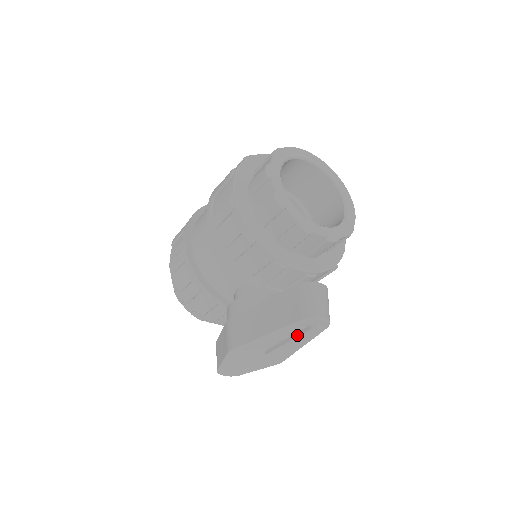
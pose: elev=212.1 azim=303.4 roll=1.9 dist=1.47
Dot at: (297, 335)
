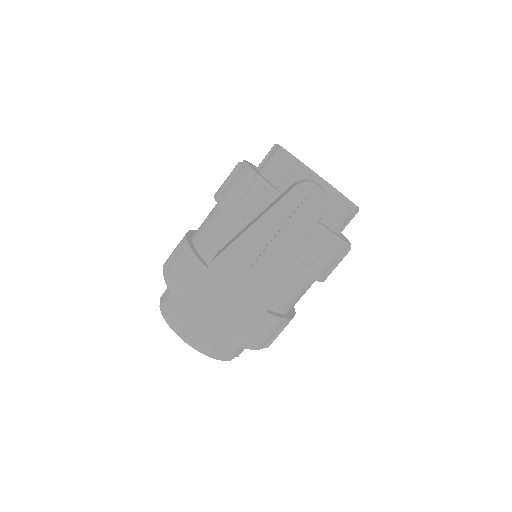
Dot at: (289, 217)
